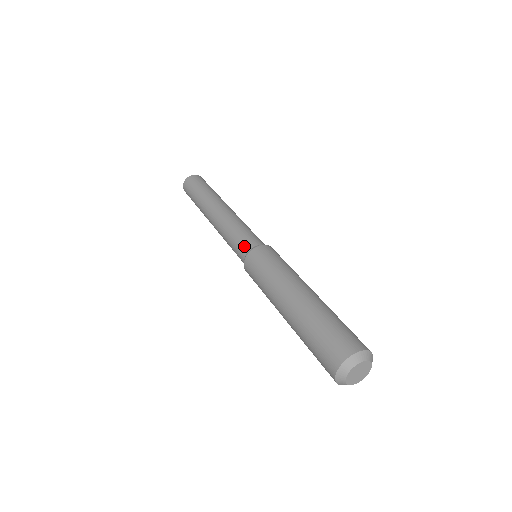
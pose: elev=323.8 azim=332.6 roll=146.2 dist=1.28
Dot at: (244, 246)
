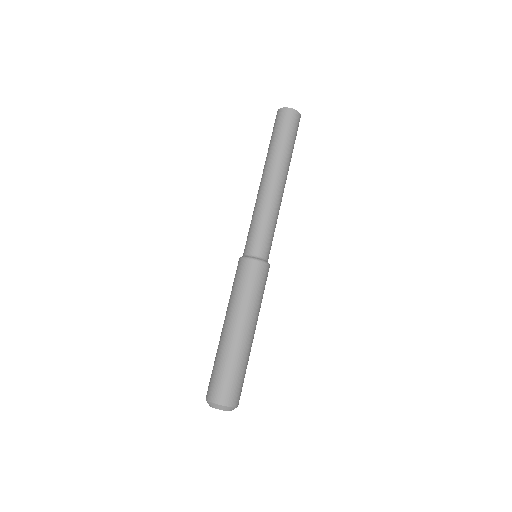
Dot at: (255, 247)
